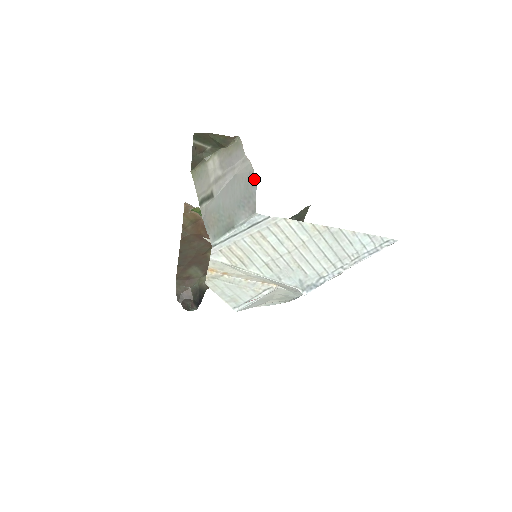
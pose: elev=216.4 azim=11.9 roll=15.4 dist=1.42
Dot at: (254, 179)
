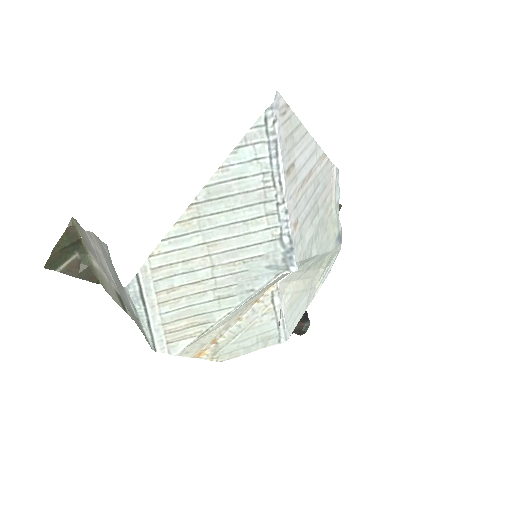
Dot at: (105, 247)
